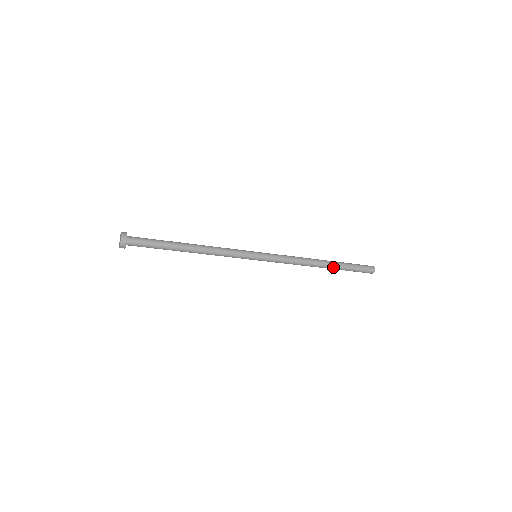
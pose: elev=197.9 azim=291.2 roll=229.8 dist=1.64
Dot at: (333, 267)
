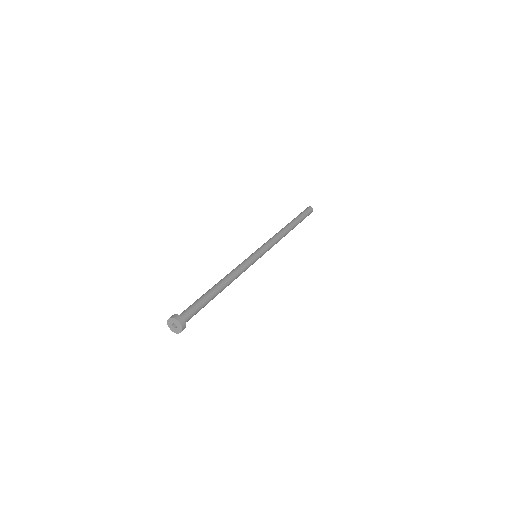
Dot at: occluded
